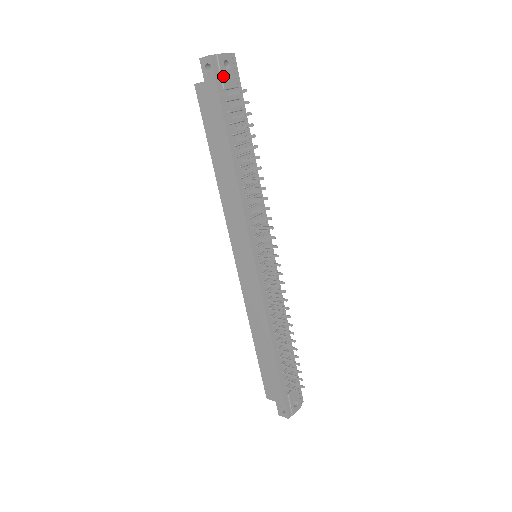
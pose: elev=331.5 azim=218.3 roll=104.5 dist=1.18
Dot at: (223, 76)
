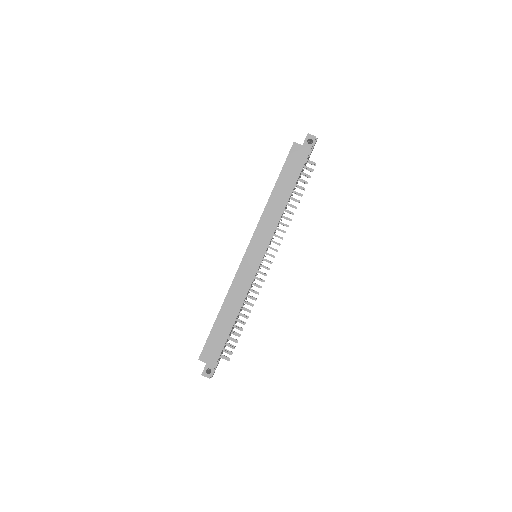
Dot at: occluded
